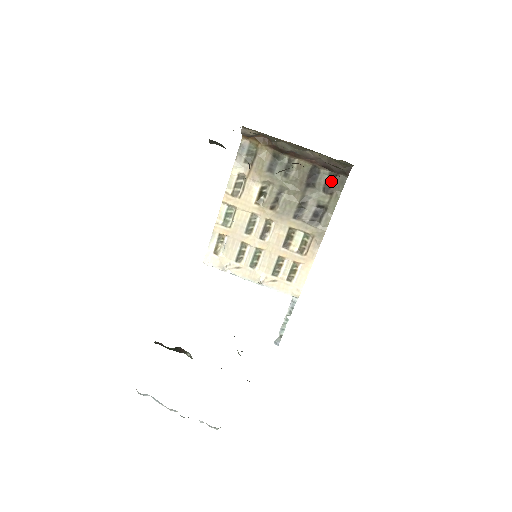
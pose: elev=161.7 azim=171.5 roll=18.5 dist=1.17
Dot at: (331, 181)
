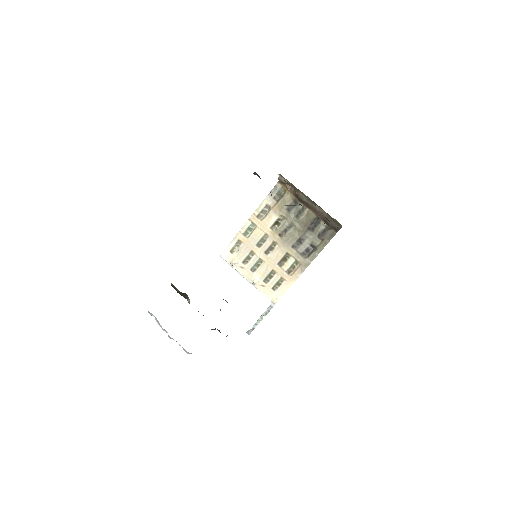
Dot at: (325, 231)
